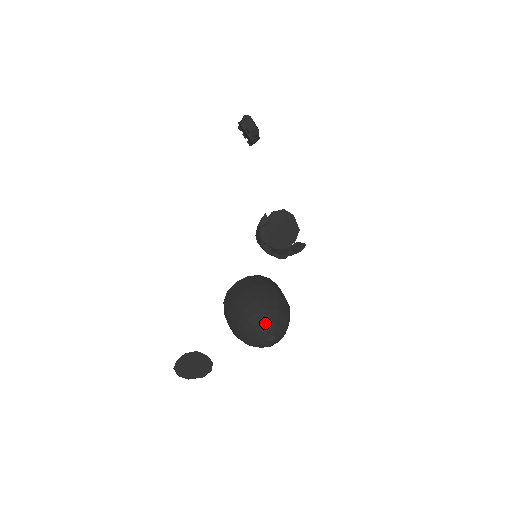
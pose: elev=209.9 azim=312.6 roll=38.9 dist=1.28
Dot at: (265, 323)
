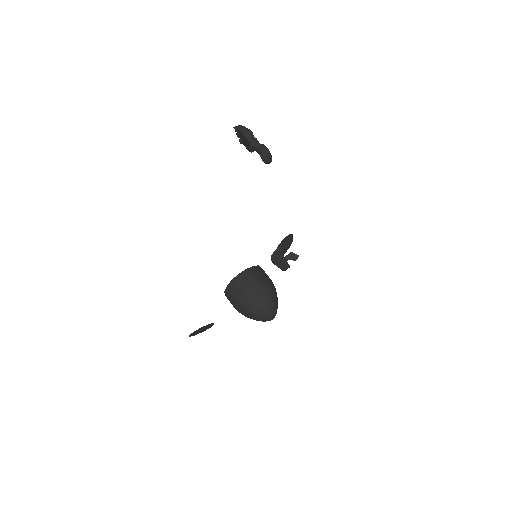
Dot at: (271, 312)
